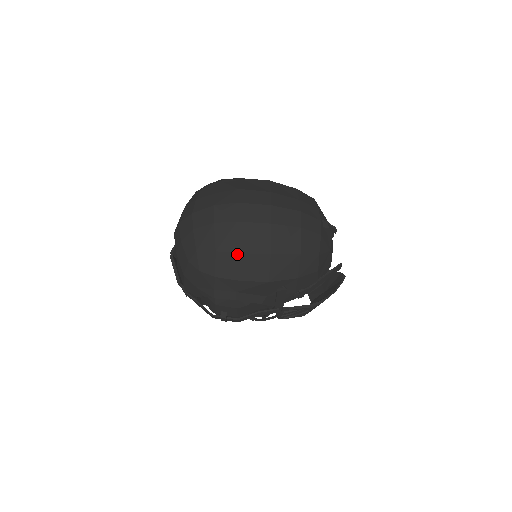
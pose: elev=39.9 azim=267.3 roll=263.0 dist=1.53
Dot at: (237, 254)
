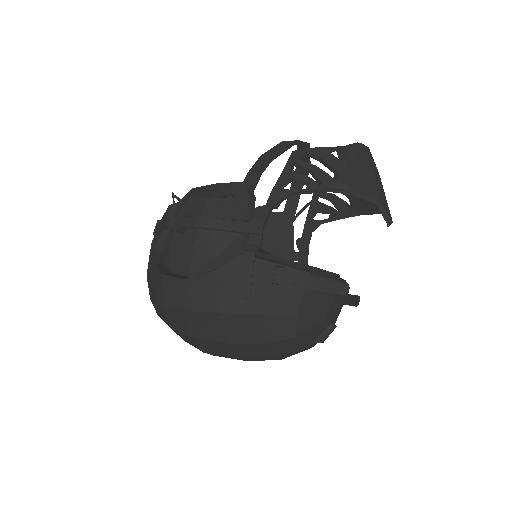
Dot at: occluded
